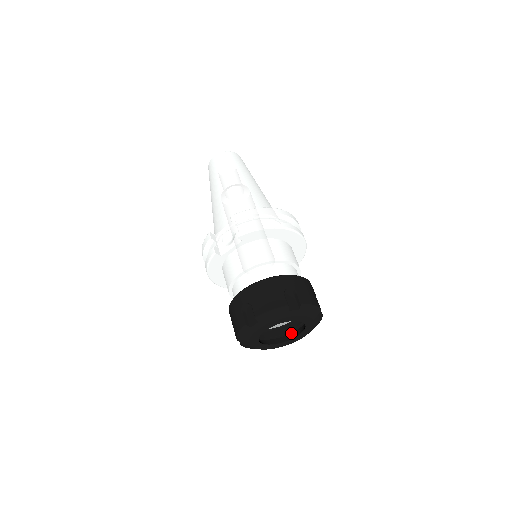
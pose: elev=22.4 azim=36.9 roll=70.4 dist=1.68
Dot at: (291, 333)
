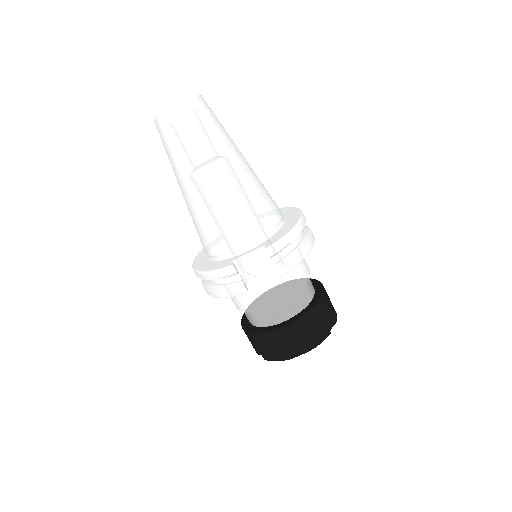
Dot at: occluded
